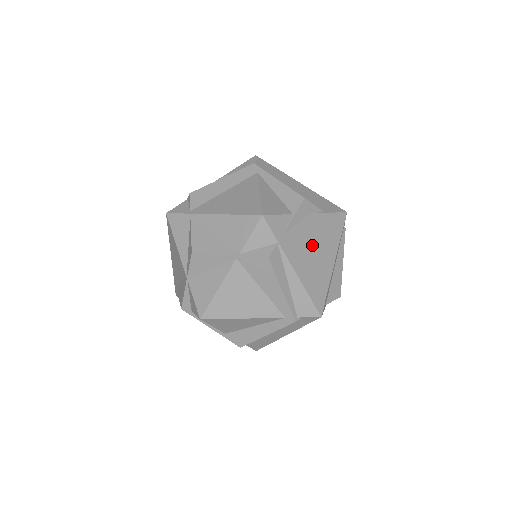
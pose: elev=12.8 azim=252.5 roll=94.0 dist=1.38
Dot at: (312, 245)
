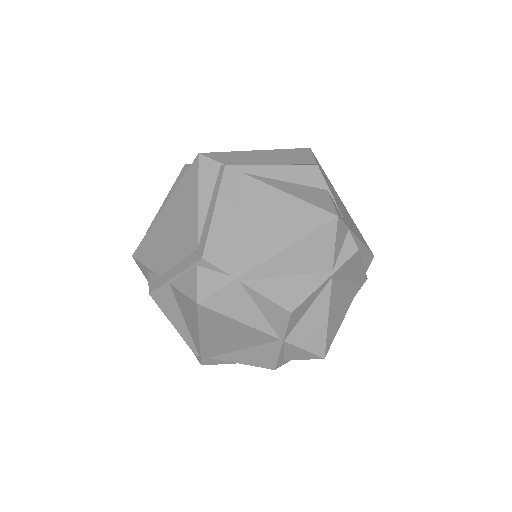
Dot at: (339, 204)
